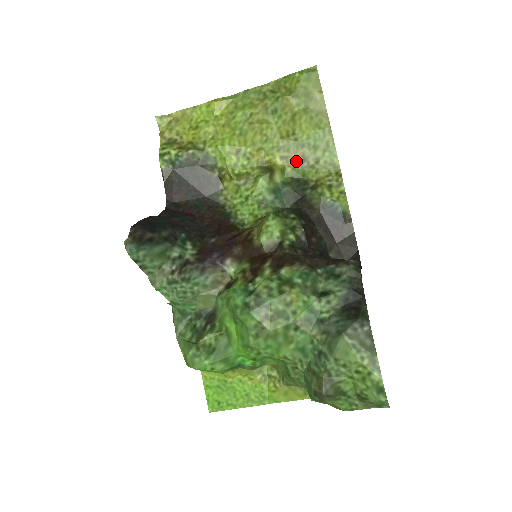
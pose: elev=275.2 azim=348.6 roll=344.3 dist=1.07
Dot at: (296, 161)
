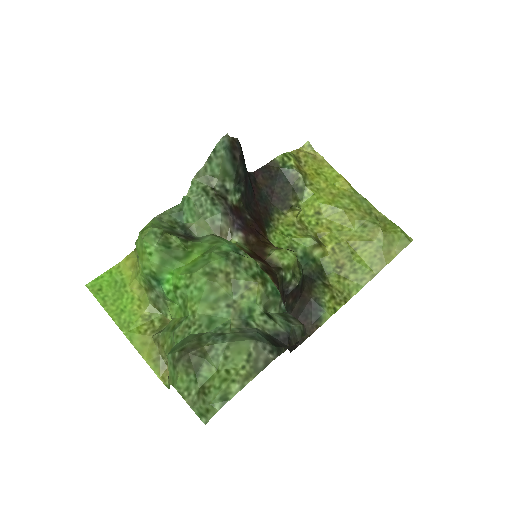
Dot at: (336, 261)
